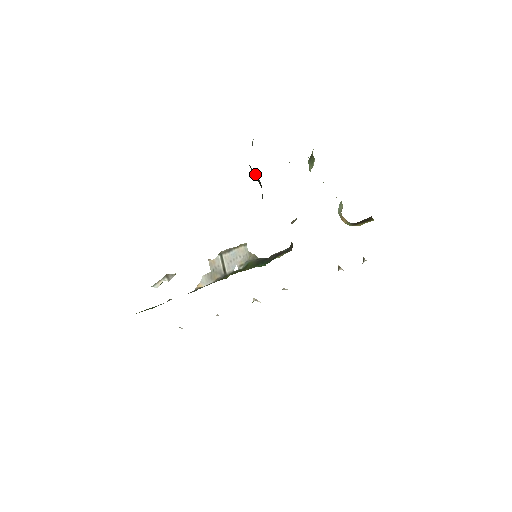
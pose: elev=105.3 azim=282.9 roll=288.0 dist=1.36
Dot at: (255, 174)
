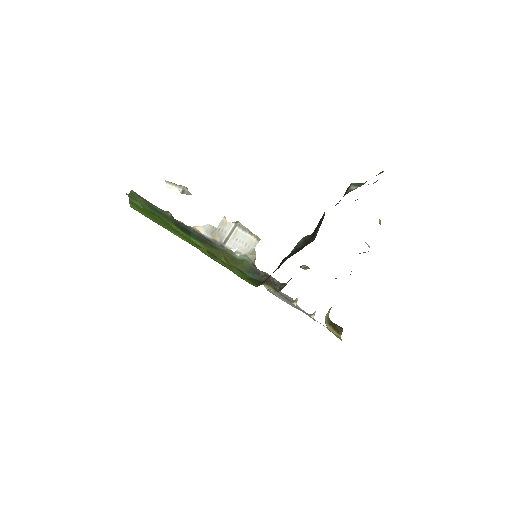
Dot at: (319, 227)
